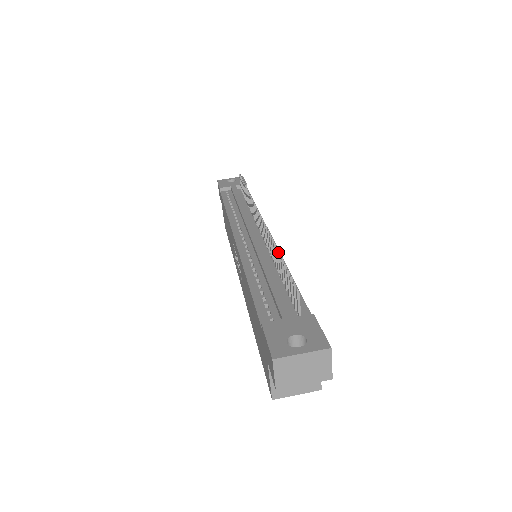
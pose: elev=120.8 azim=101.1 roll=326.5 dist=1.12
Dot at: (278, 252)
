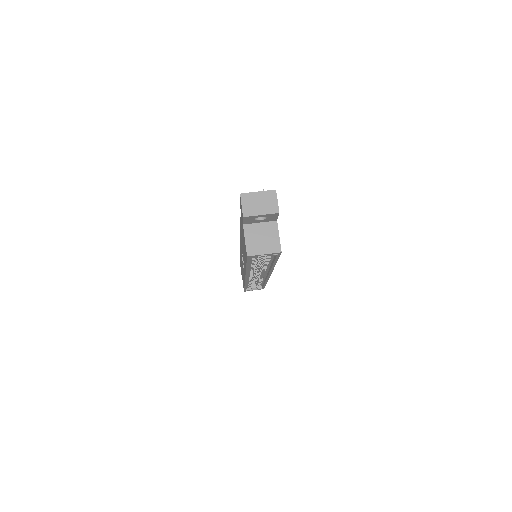
Dot at: occluded
